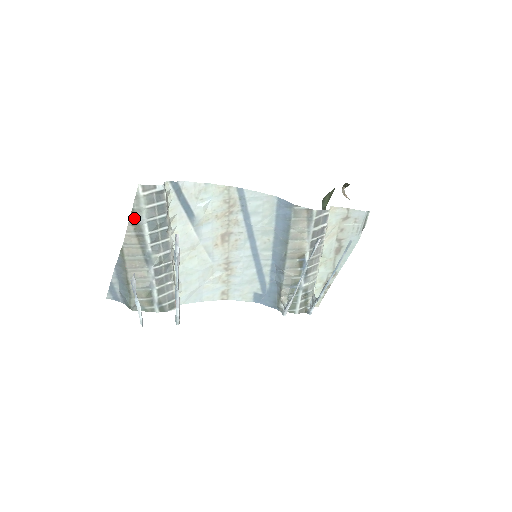
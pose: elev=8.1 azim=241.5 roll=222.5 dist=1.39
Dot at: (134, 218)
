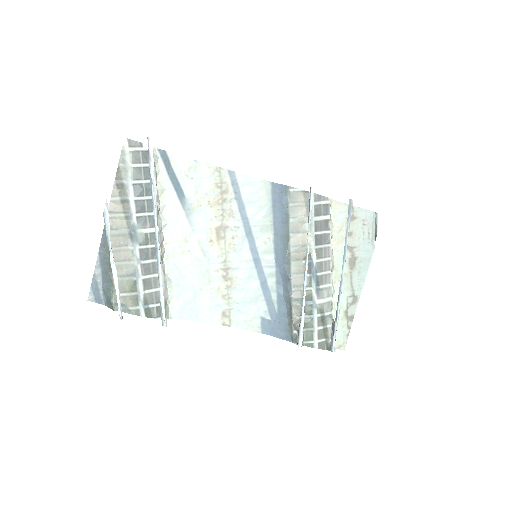
Dot at: (119, 179)
